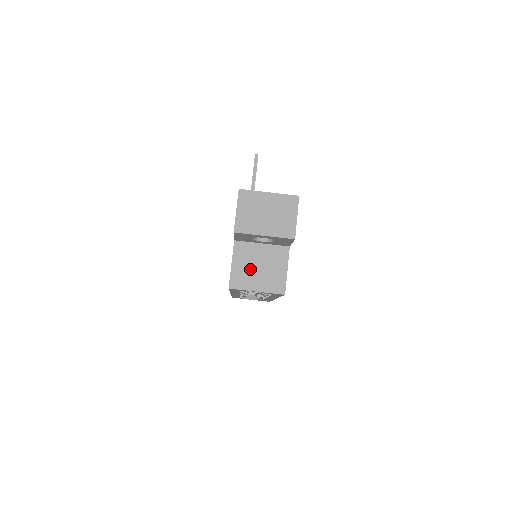
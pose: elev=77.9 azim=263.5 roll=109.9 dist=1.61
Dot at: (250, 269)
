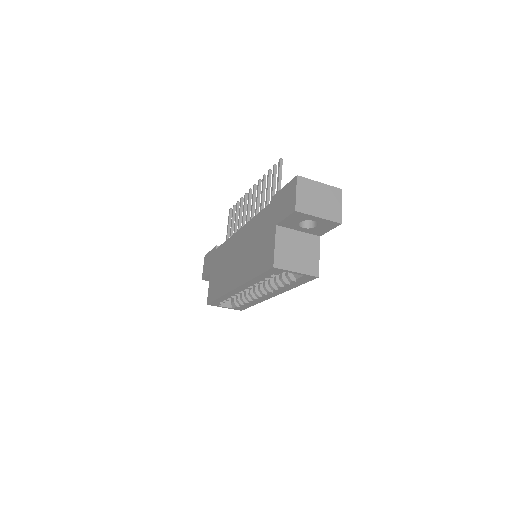
Dot at: (290, 252)
